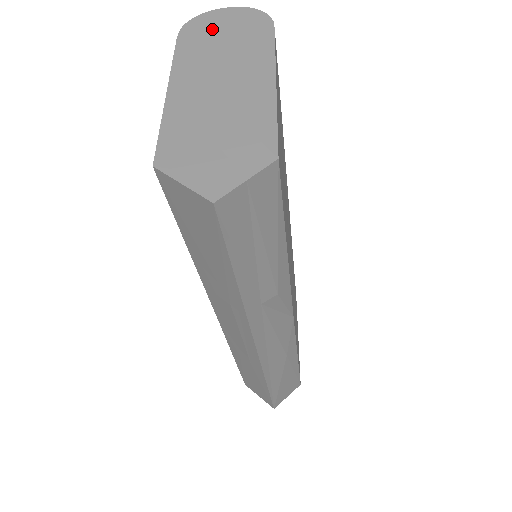
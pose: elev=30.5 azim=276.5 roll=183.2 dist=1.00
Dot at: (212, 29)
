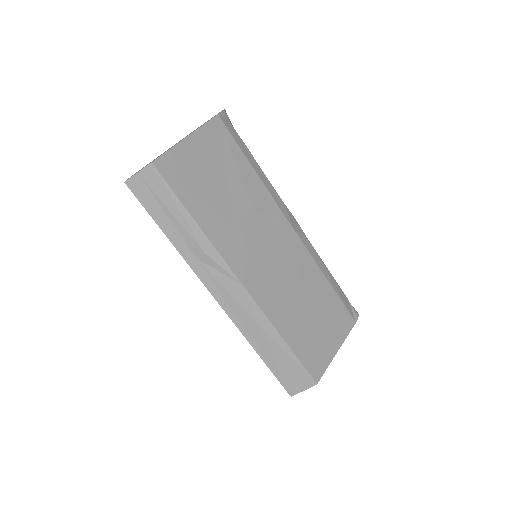
Dot at: occluded
